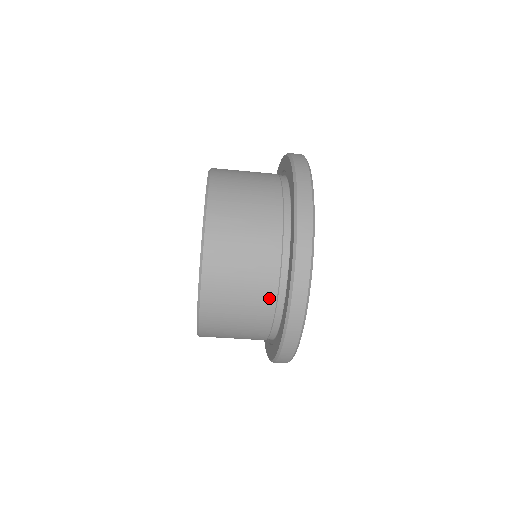
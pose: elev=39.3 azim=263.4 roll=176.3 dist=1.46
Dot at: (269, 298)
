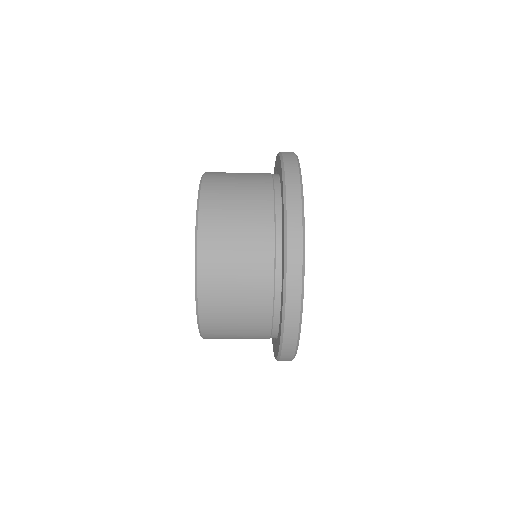
Dot at: (265, 300)
